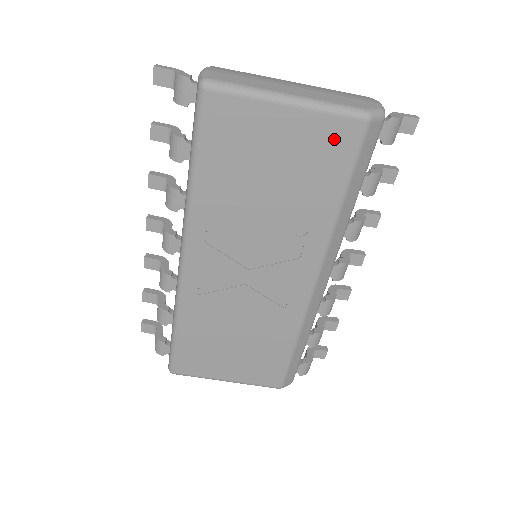
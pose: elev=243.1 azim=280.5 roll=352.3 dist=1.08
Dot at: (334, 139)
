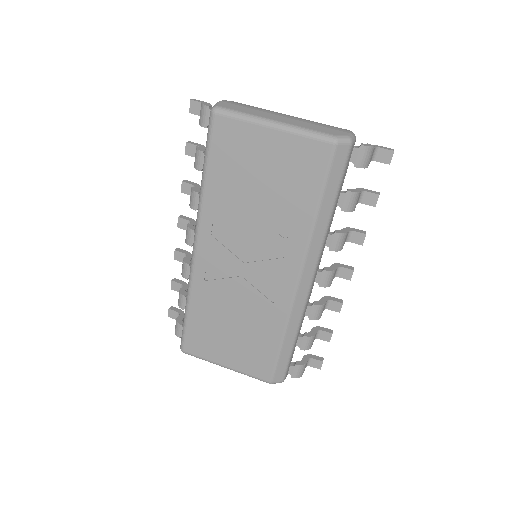
Dot at: (309, 157)
